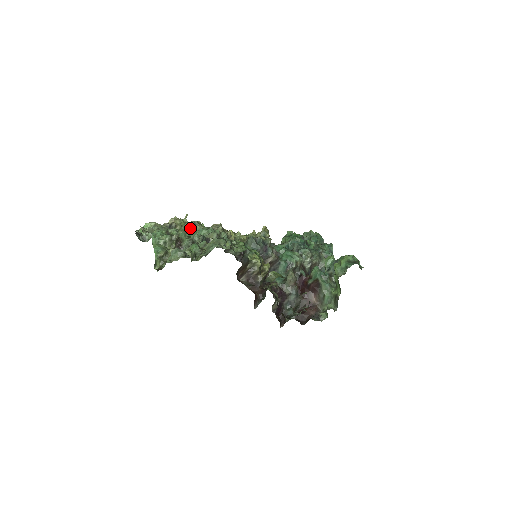
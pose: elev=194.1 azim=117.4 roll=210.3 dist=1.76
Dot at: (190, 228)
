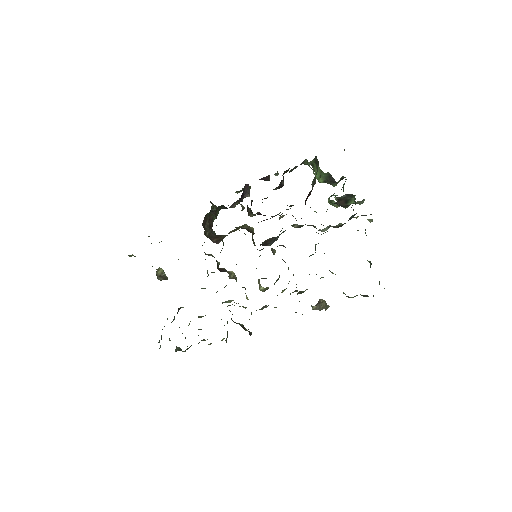
Dot at: occluded
